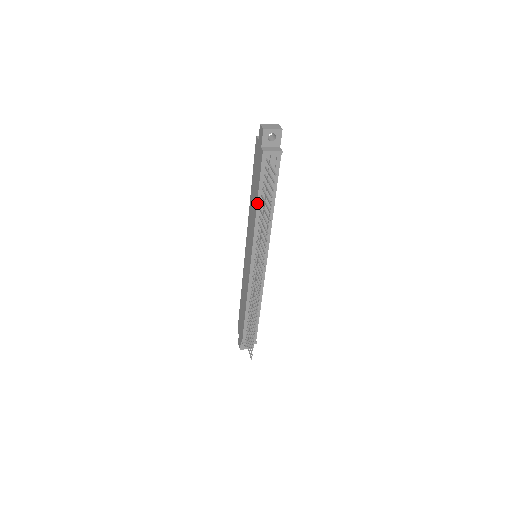
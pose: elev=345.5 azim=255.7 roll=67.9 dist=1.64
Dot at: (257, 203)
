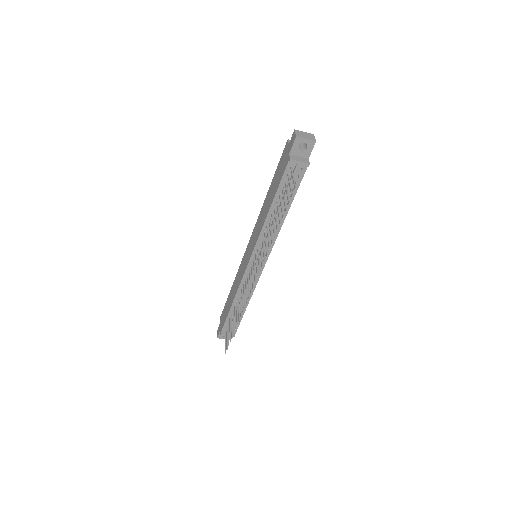
Dot at: (270, 207)
